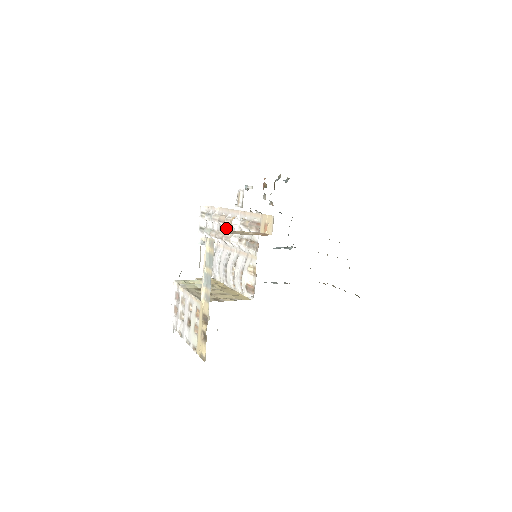
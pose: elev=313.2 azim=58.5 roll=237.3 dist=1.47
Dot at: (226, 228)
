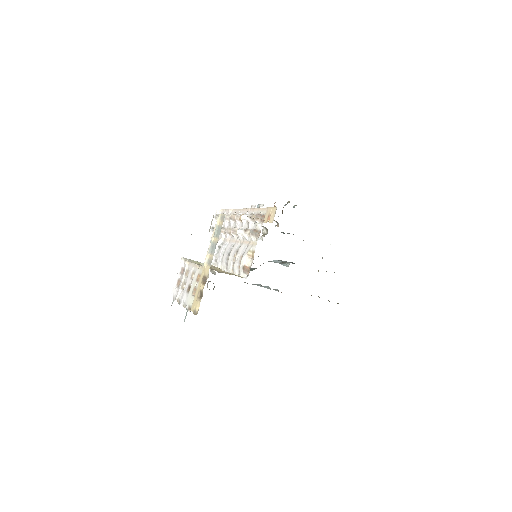
Dot at: (235, 224)
